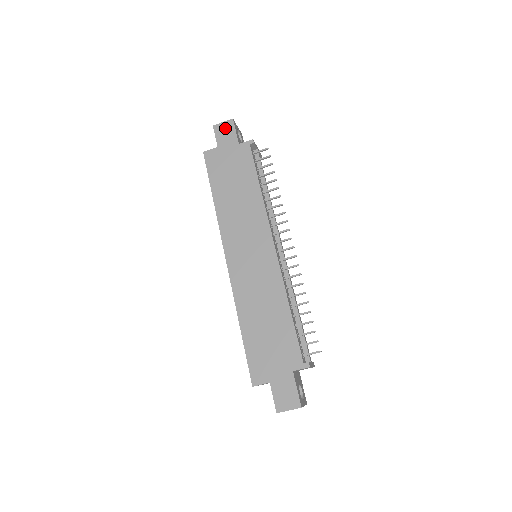
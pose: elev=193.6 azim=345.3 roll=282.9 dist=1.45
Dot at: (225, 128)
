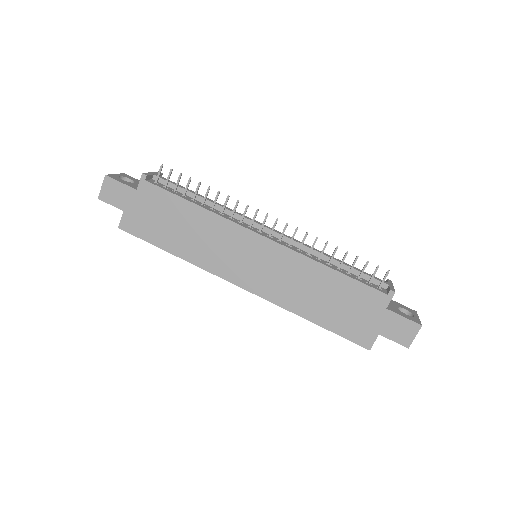
Dot at: (109, 190)
